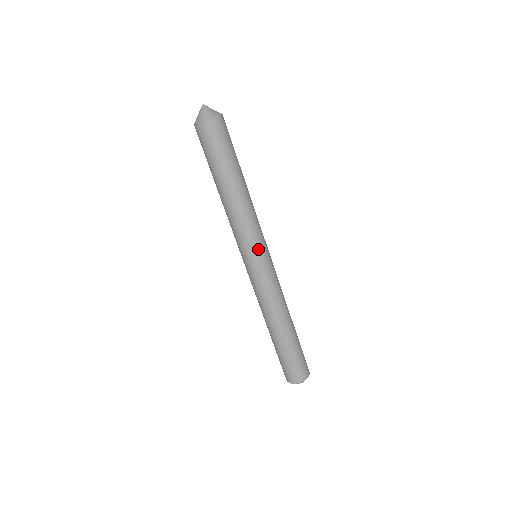
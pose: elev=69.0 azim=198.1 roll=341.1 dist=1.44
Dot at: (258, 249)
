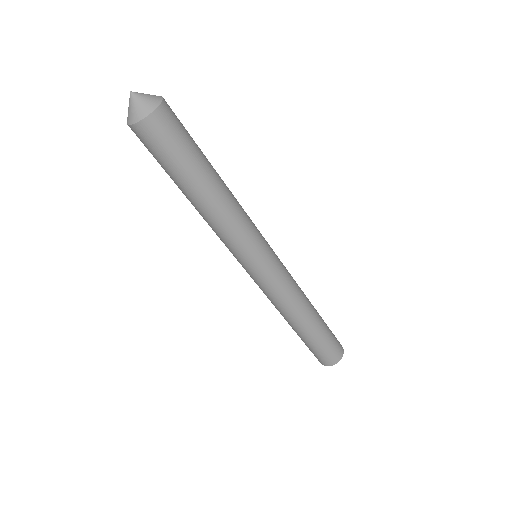
Dot at: (251, 258)
